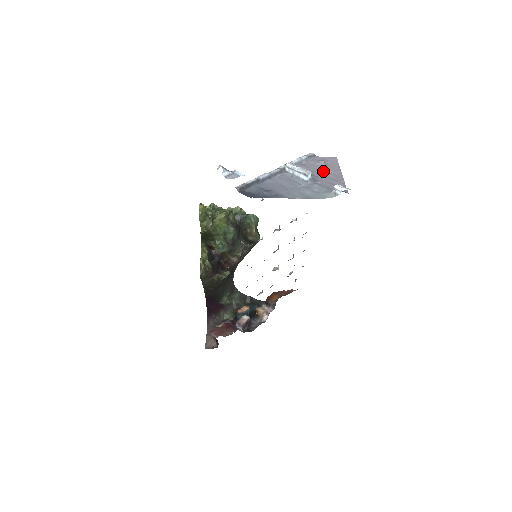
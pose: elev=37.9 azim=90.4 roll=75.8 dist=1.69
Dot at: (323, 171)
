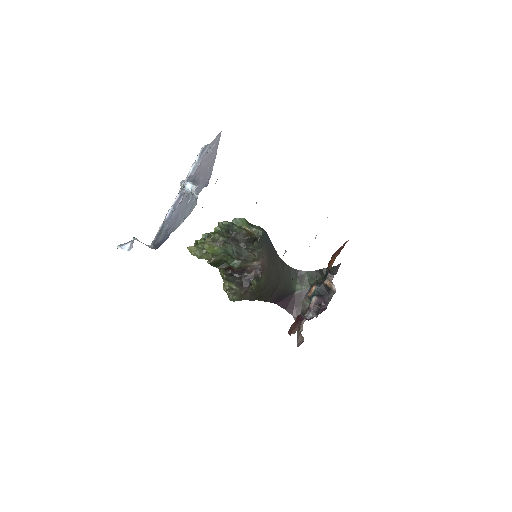
Dot at: (207, 164)
